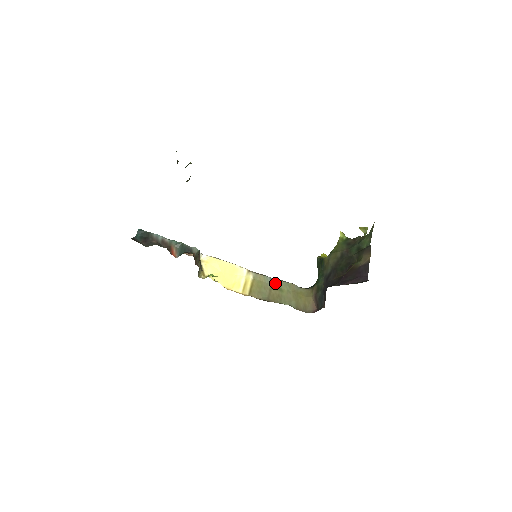
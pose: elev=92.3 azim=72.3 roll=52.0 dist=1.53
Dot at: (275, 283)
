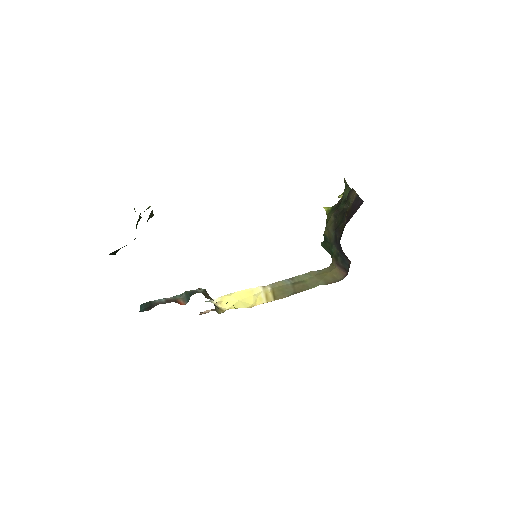
Dot at: (294, 280)
